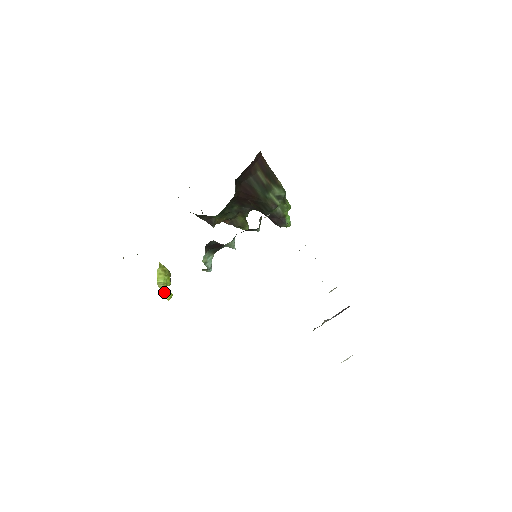
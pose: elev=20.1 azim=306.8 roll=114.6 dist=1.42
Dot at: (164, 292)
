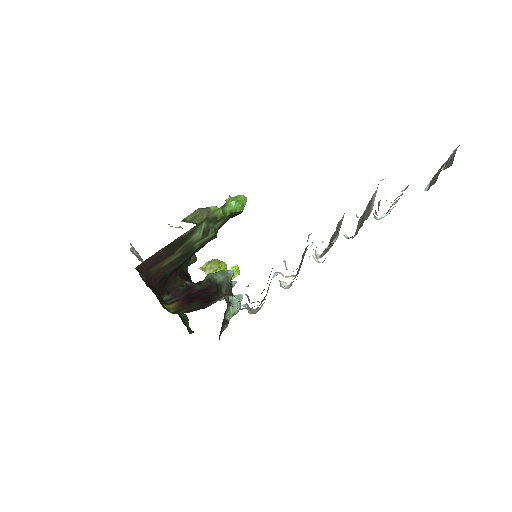
Dot at: occluded
